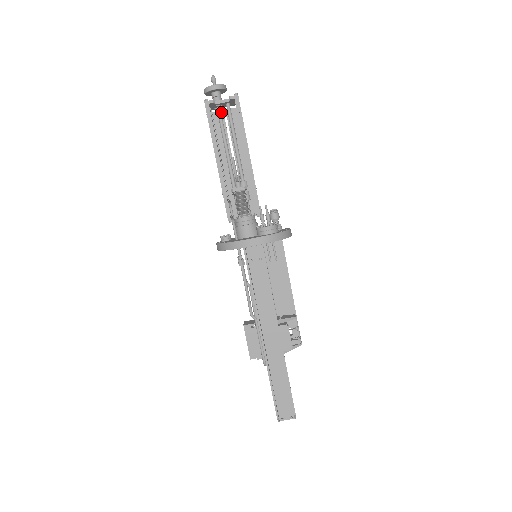
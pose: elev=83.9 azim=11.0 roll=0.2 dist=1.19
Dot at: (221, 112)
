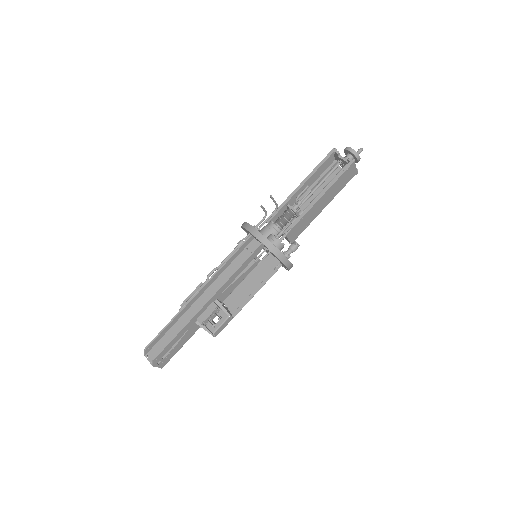
Dot at: occluded
